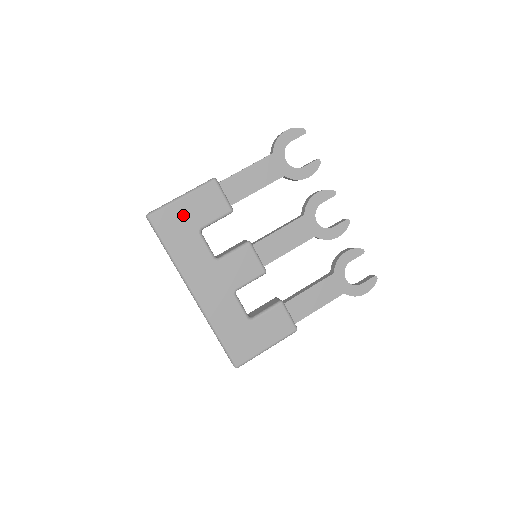
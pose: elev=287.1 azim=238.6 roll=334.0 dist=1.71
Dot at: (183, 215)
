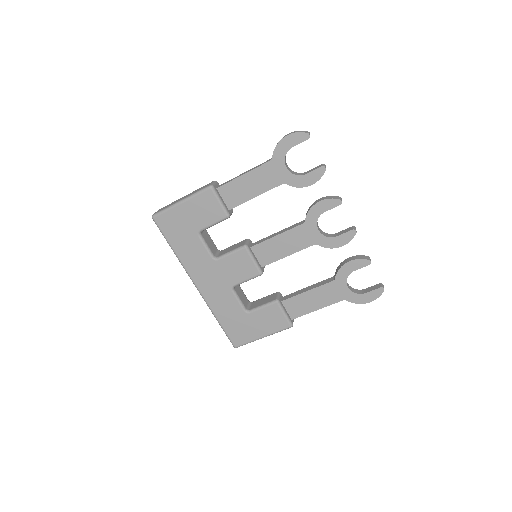
Dot at: (183, 218)
